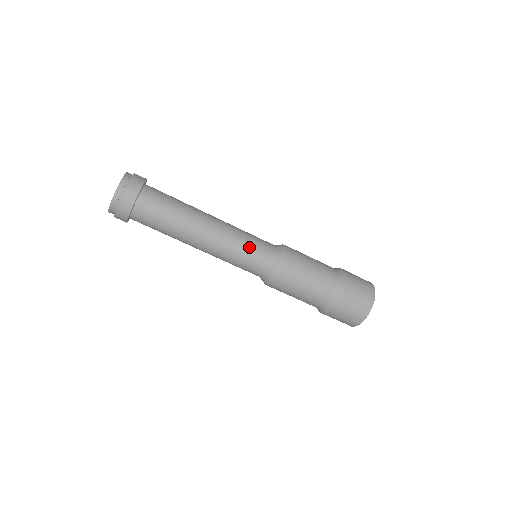
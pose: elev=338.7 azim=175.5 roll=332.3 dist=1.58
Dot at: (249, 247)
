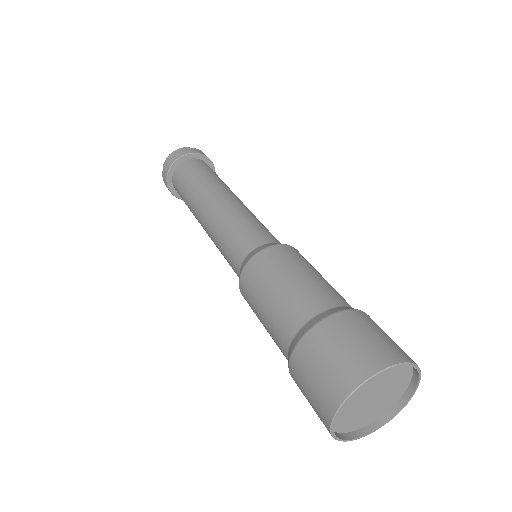
Dot at: (237, 228)
